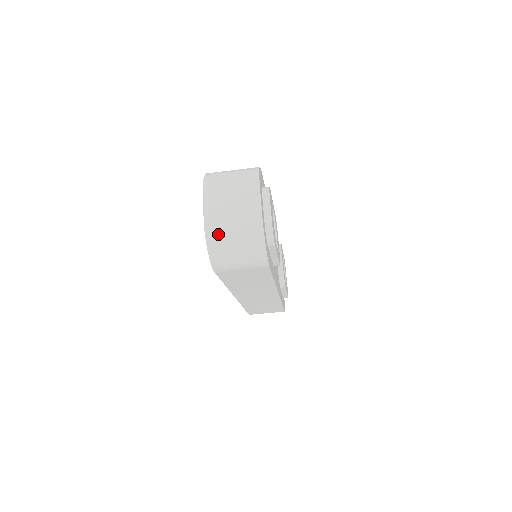
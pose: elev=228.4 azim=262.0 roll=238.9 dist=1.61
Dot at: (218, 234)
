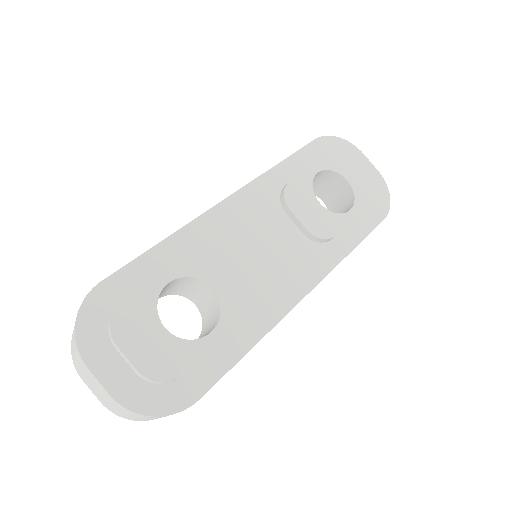
Dot at: (120, 415)
